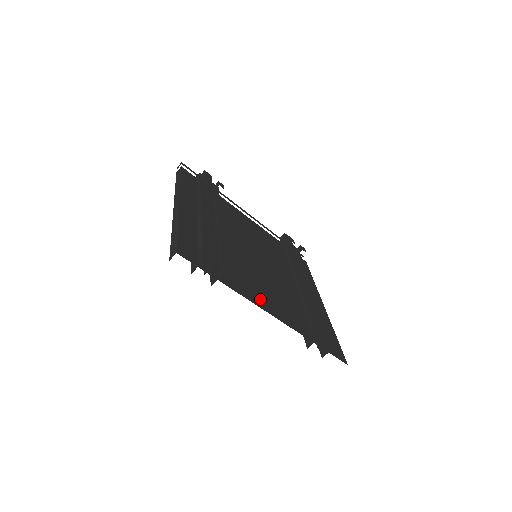
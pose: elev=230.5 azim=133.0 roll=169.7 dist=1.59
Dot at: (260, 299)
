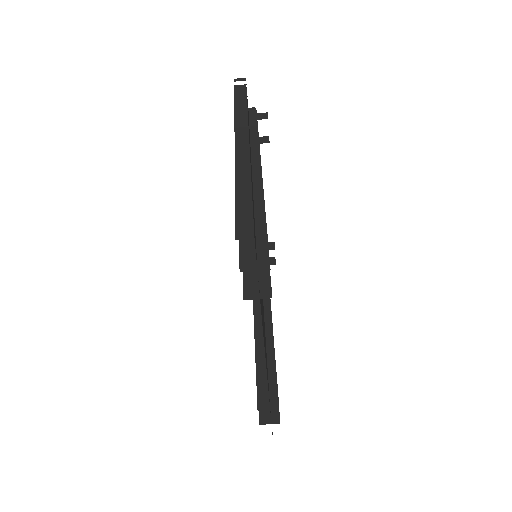
Dot at: occluded
